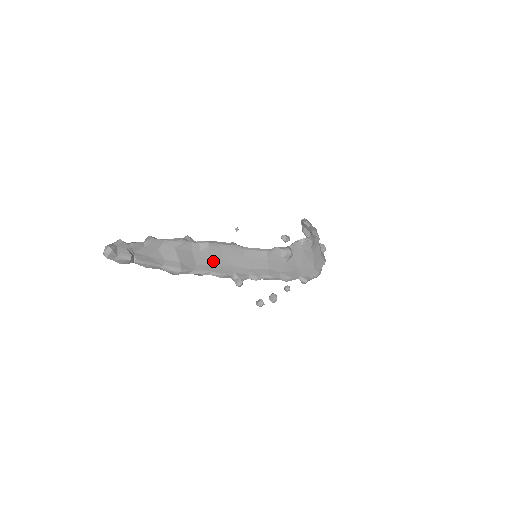
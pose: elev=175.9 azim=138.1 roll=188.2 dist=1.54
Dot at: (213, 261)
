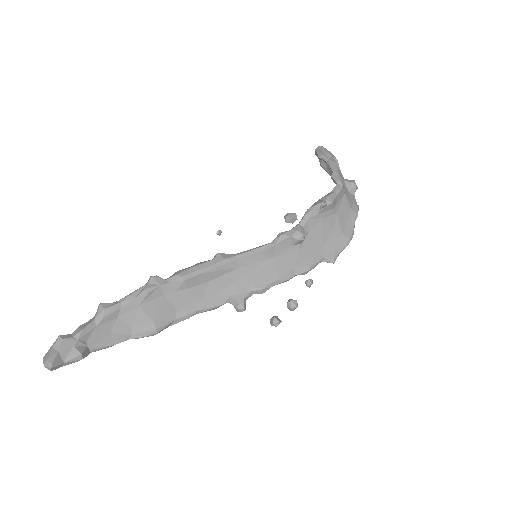
Dot at: (197, 294)
